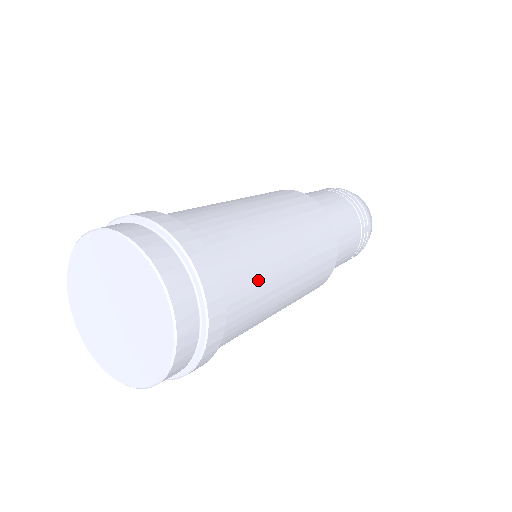
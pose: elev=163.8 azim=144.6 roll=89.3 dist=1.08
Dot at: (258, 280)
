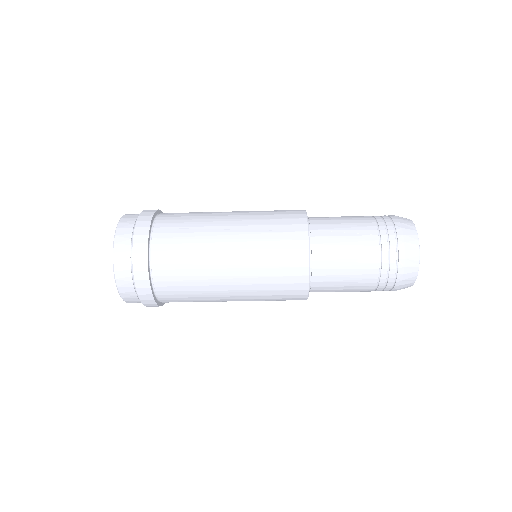
Dot at: occluded
